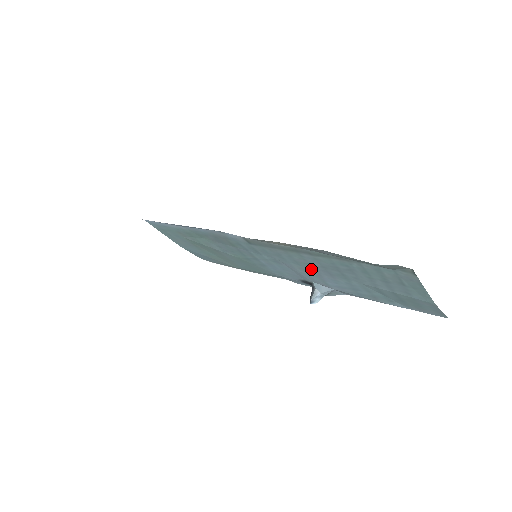
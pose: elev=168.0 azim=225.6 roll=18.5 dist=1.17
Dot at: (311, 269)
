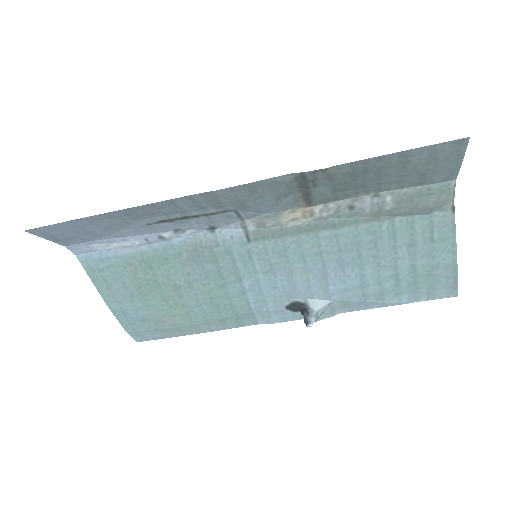
Dot at: (318, 265)
